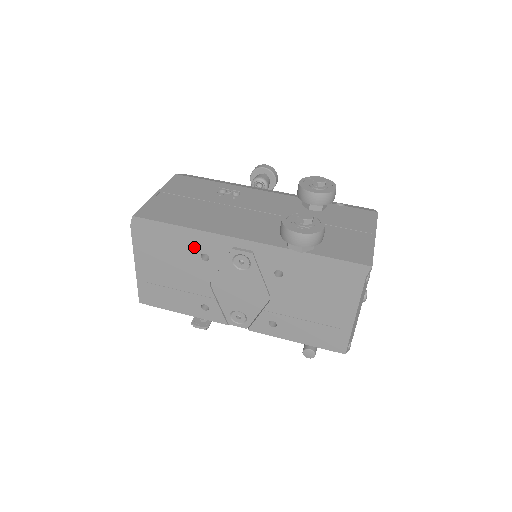
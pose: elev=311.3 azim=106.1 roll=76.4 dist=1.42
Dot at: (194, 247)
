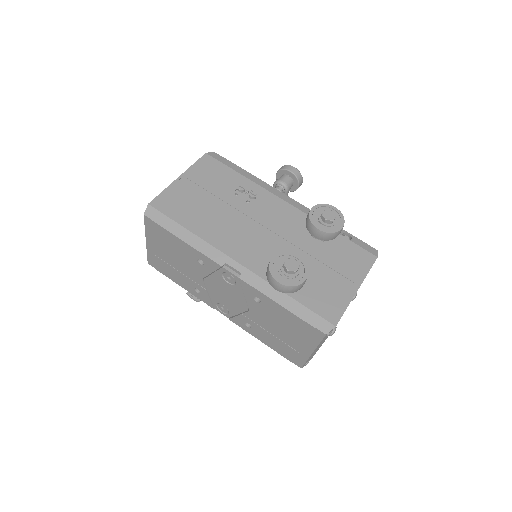
Dot at: (193, 252)
